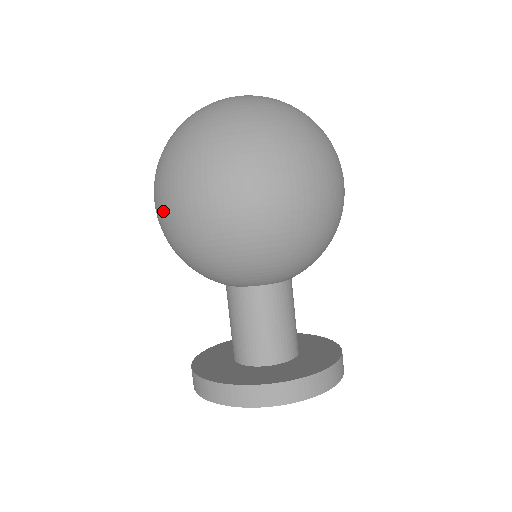
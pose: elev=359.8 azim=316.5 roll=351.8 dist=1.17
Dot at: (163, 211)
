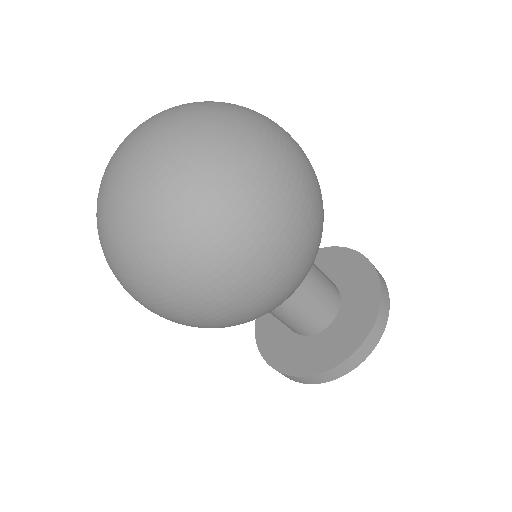
Dot at: occluded
